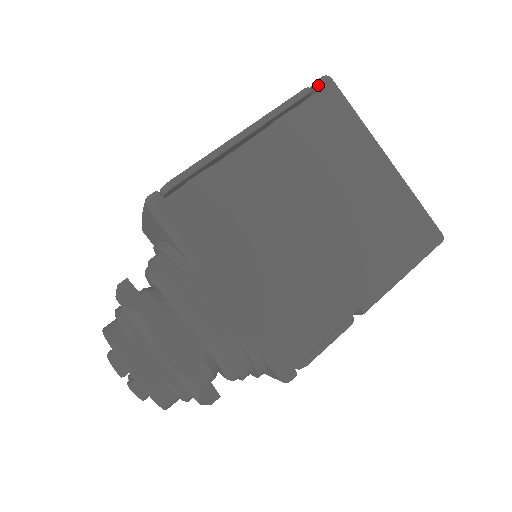
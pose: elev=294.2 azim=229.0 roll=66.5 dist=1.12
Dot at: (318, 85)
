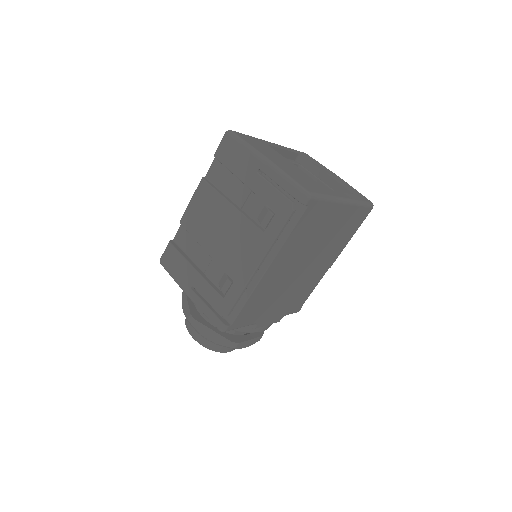
Dot at: (301, 203)
